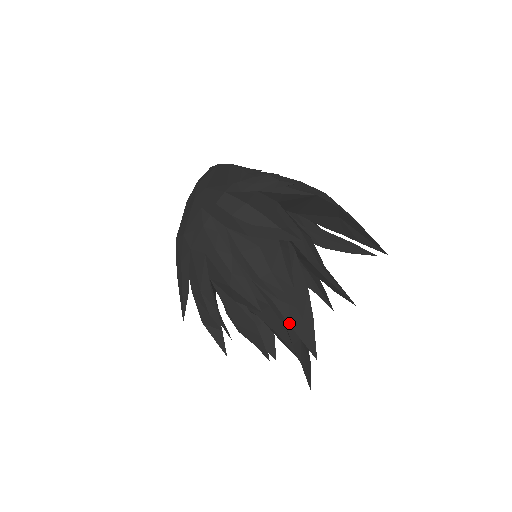
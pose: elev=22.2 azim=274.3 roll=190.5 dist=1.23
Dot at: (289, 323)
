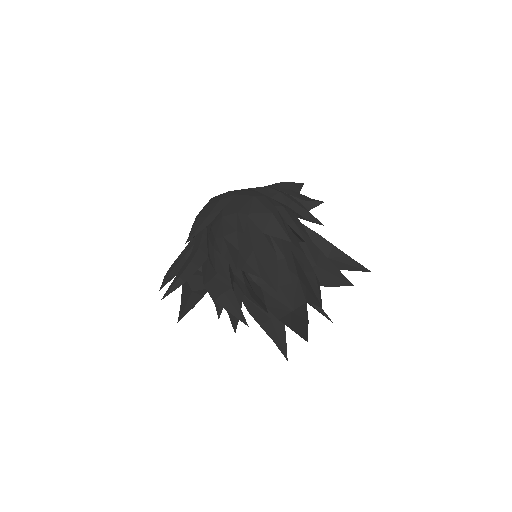
Dot at: (303, 270)
